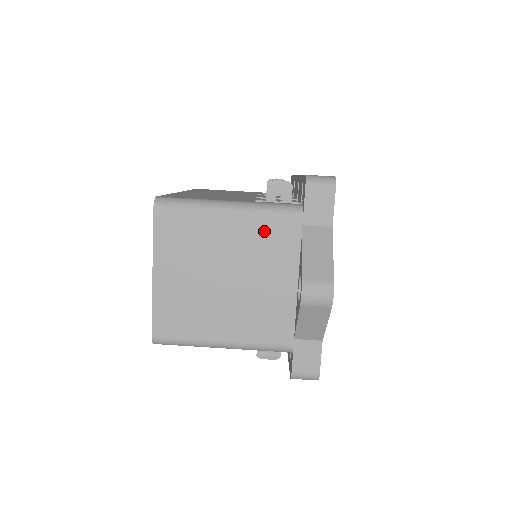
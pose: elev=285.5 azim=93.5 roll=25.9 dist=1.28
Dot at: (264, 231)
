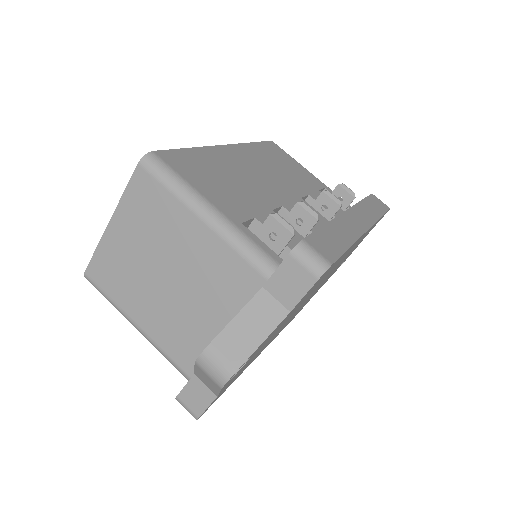
Dot at: (224, 263)
